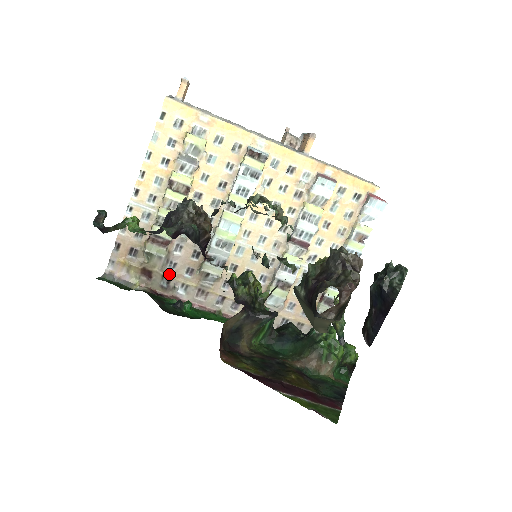
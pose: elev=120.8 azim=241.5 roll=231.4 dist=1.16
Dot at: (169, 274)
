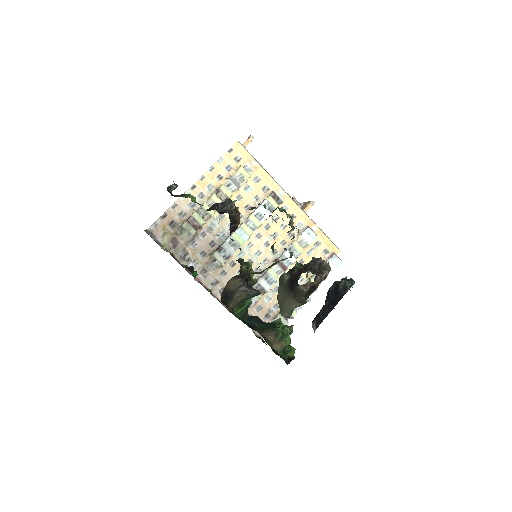
Dot at: (189, 249)
